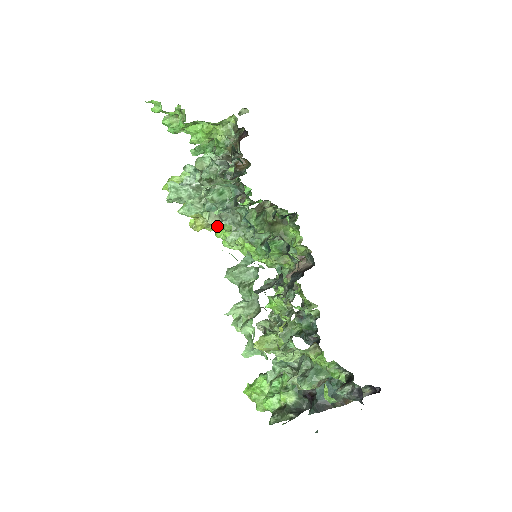
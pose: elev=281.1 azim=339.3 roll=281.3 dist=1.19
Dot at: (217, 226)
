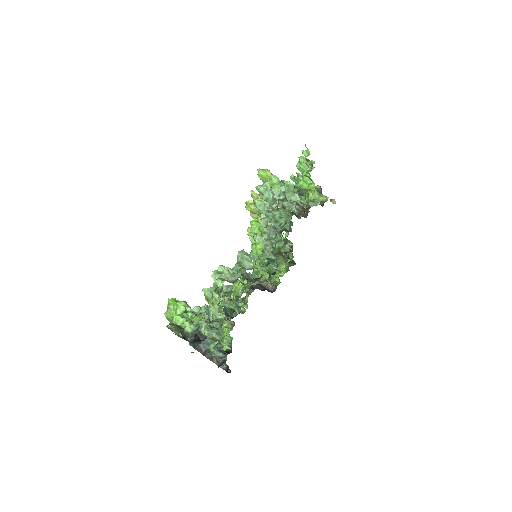
Dot at: (257, 219)
